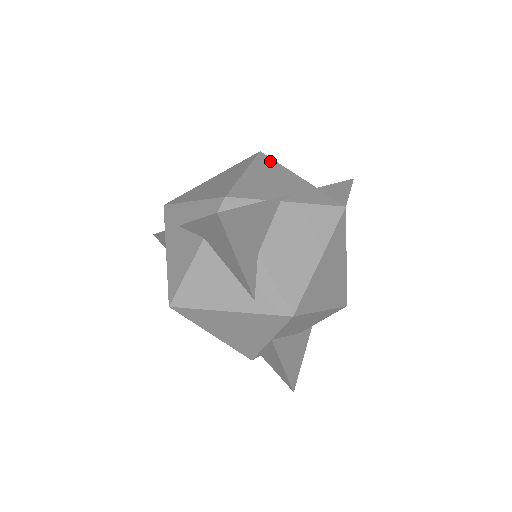
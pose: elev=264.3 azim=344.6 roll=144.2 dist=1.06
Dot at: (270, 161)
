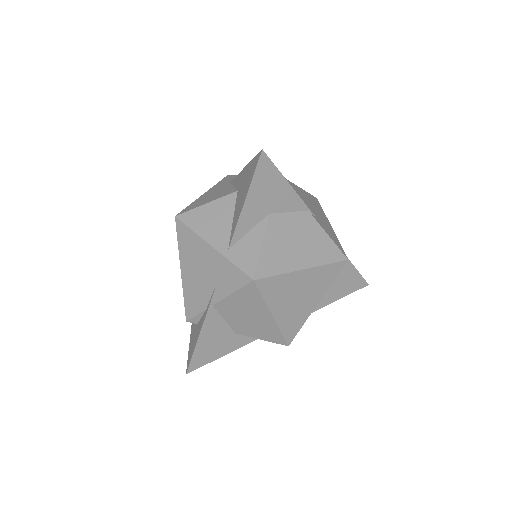
Dot at: (186, 233)
